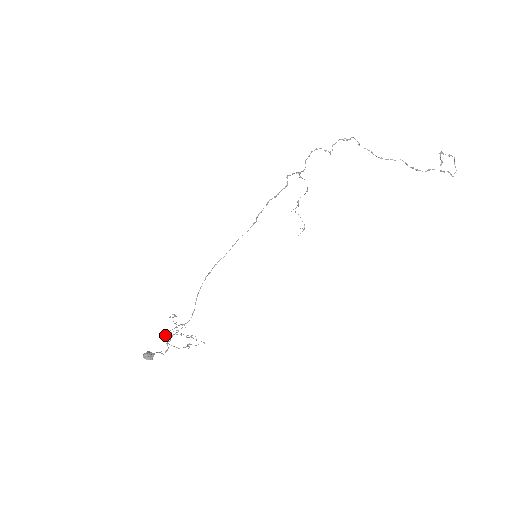
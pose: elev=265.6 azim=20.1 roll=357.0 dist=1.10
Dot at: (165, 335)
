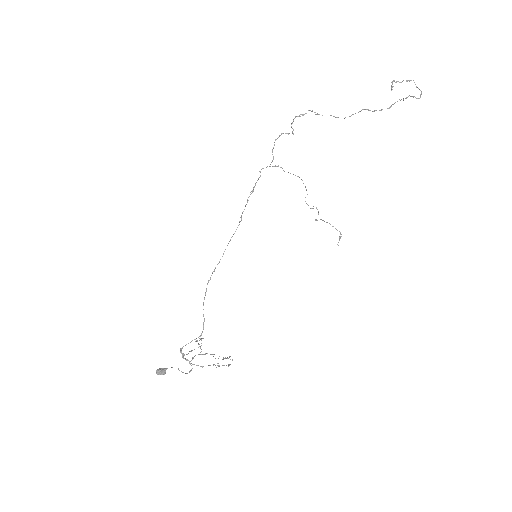
Dot at: (180, 352)
